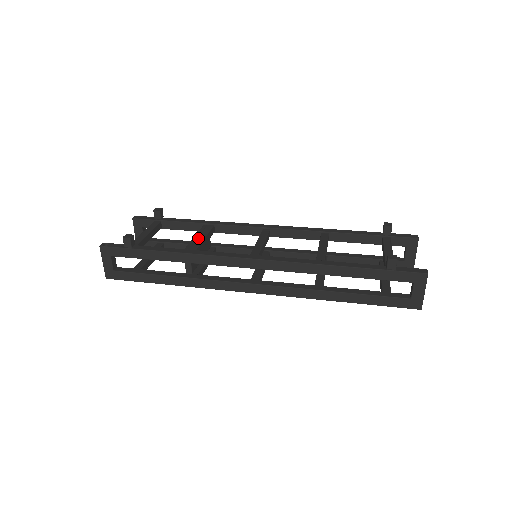
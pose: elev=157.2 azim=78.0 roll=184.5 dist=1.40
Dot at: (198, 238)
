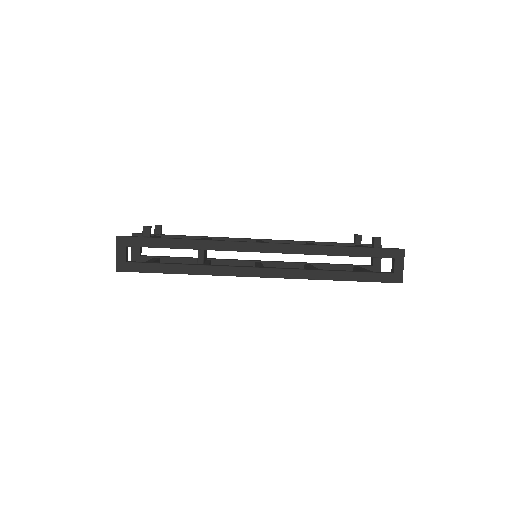
Dot at: (205, 239)
